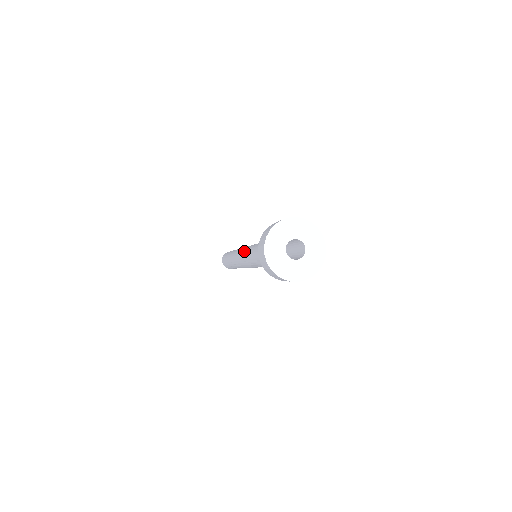
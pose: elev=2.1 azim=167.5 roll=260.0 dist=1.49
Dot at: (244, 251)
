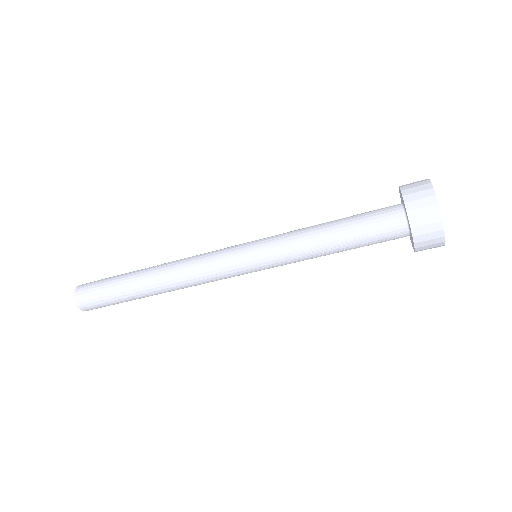
Dot at: (243, 250)
